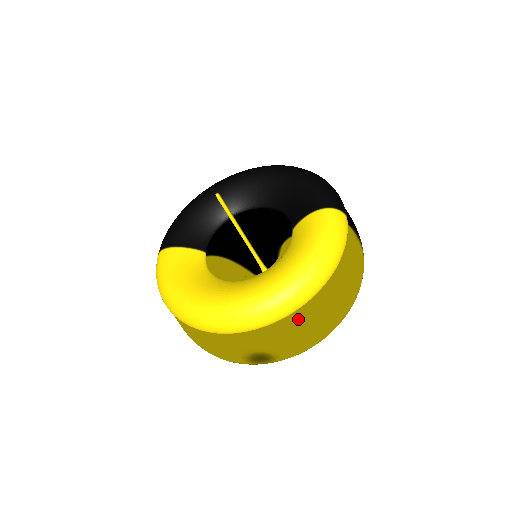
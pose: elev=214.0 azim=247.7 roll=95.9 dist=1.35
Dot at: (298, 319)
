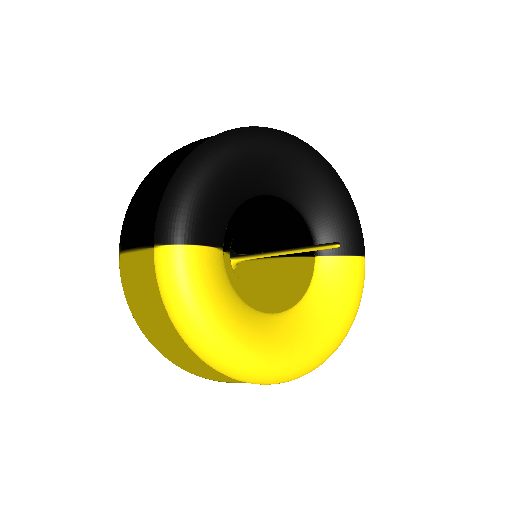
Dot at: occluded
